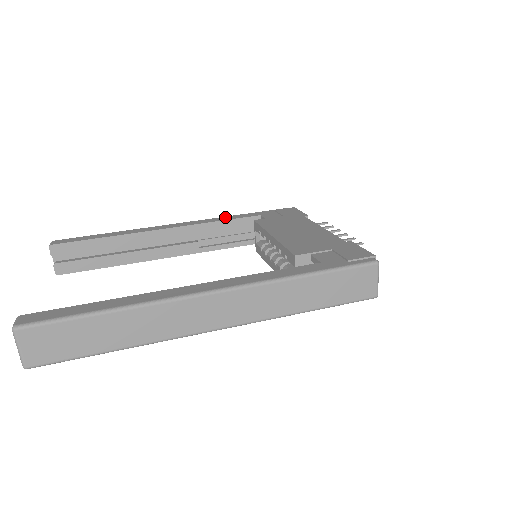
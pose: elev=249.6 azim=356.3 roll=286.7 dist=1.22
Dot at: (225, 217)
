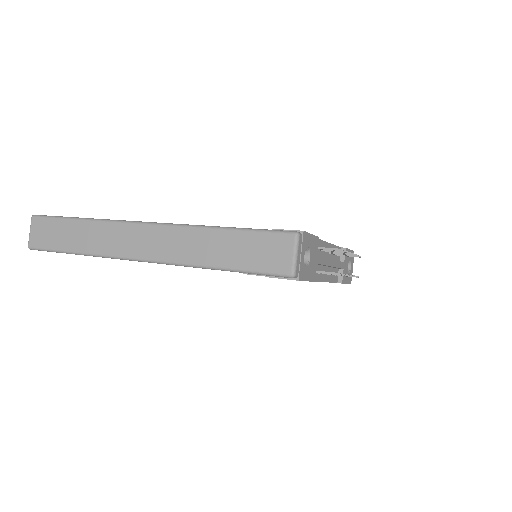
Dot at: occluded
